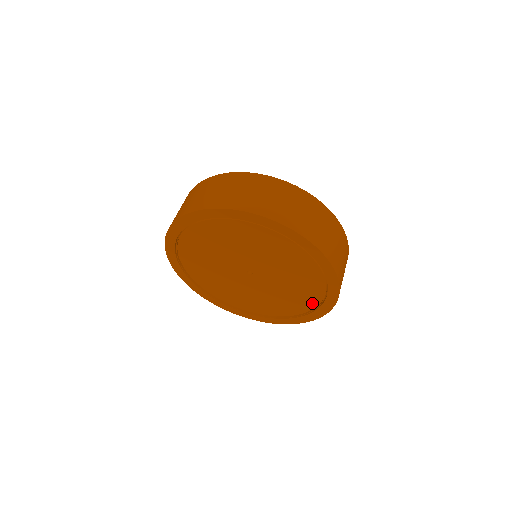
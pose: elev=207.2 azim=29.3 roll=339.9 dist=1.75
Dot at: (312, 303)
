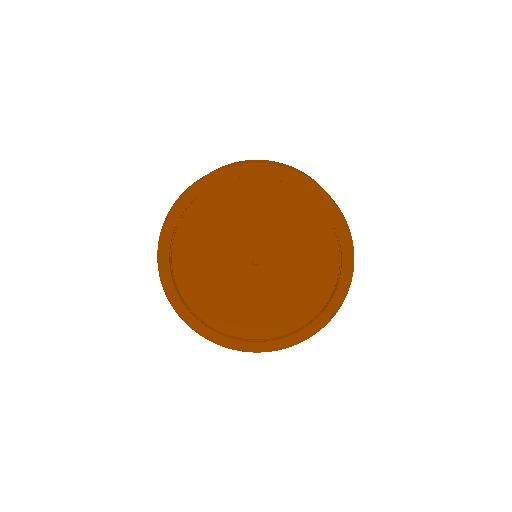
Dot at: (281, 329)
